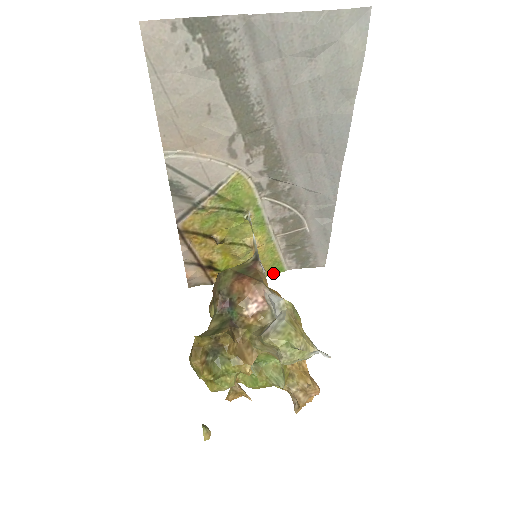
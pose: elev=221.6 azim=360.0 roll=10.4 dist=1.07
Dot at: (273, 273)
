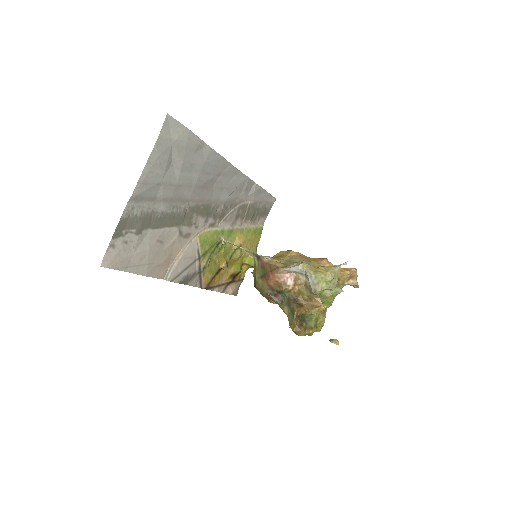
Dot at: (260, 236)
